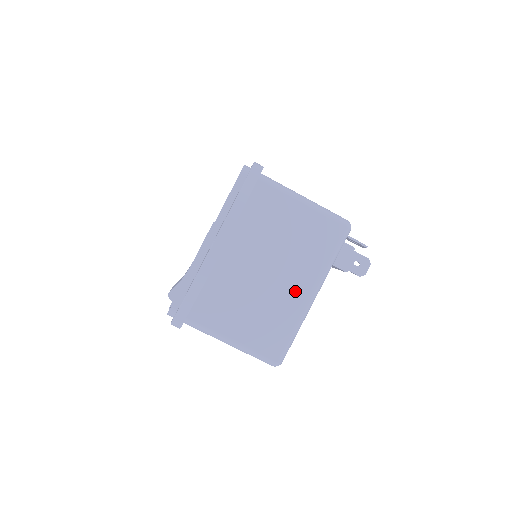
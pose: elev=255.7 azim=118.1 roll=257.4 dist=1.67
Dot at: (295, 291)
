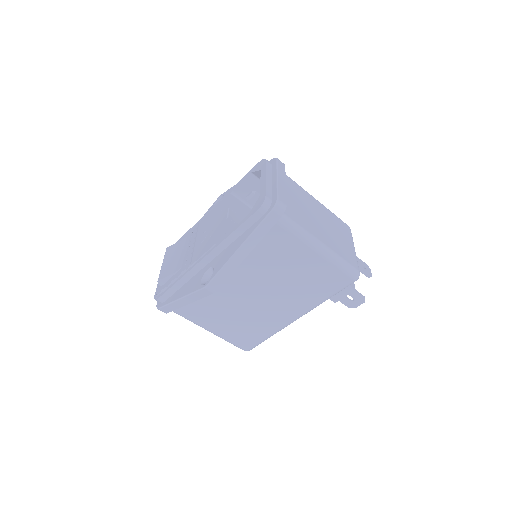
Dot at: (280, 313)
